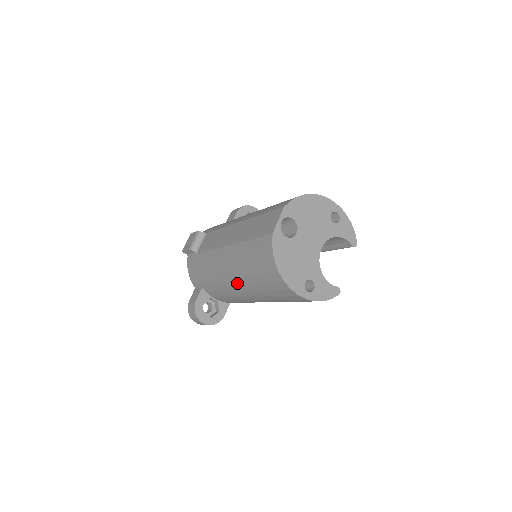
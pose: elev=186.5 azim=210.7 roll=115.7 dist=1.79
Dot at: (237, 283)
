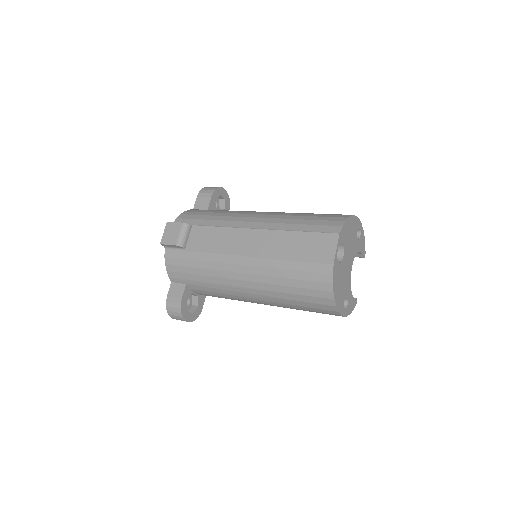
Dot at: (257, 293)
